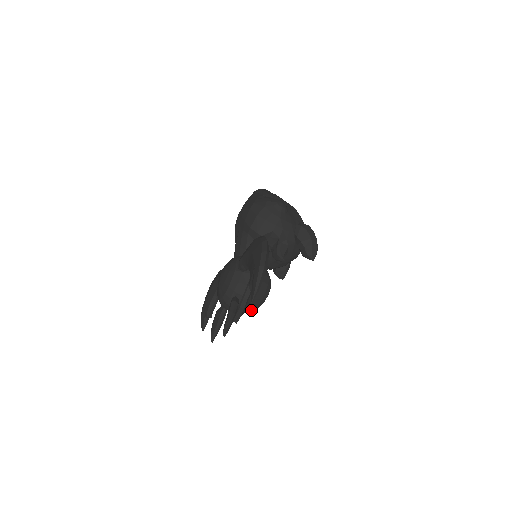
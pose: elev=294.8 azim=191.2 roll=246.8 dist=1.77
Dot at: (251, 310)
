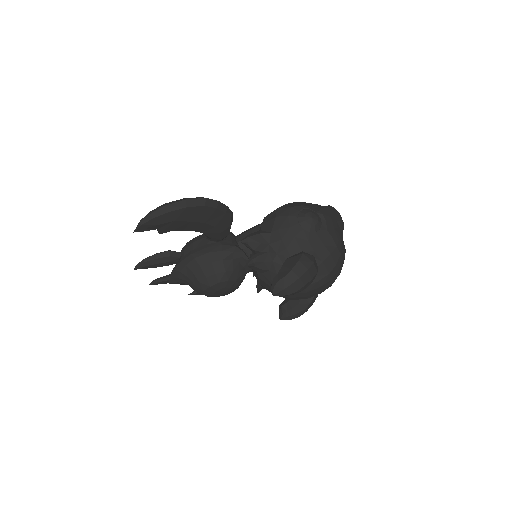
Dot at: (193, 288)
